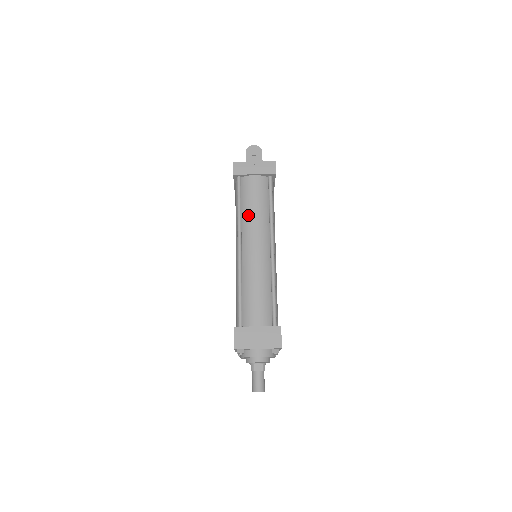
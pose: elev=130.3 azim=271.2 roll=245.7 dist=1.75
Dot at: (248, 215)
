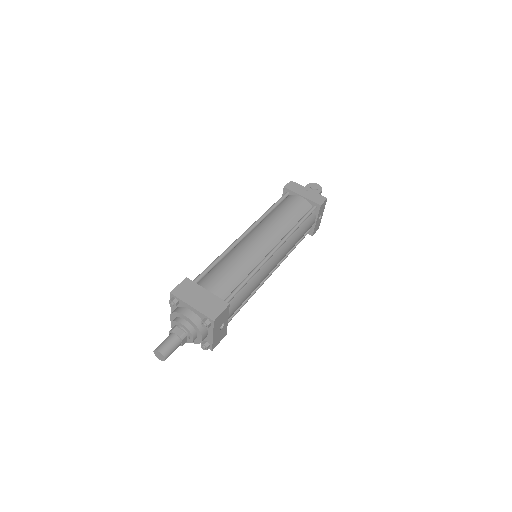
Dot at: (273, 217)
